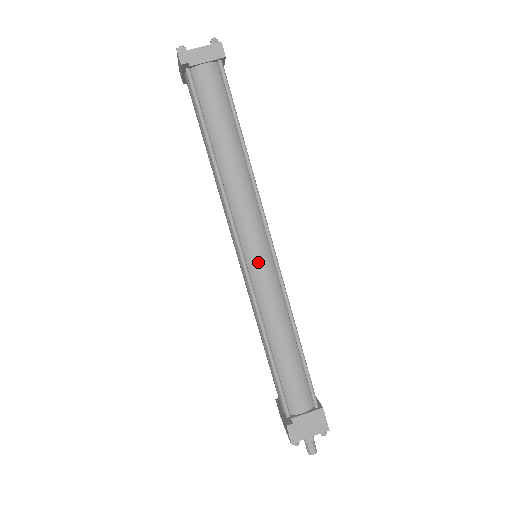
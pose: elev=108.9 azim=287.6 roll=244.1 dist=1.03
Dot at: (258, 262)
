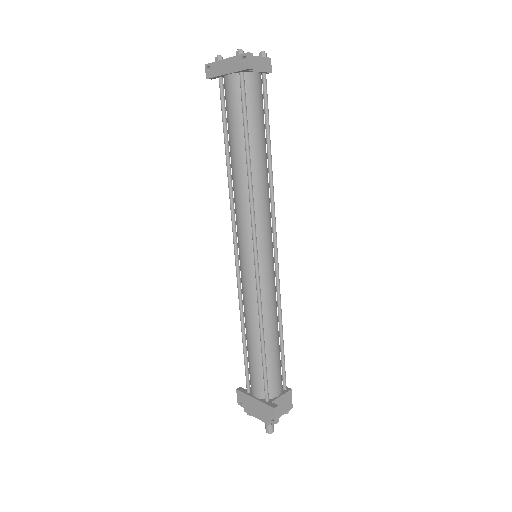
Dot at: (267, 262)
